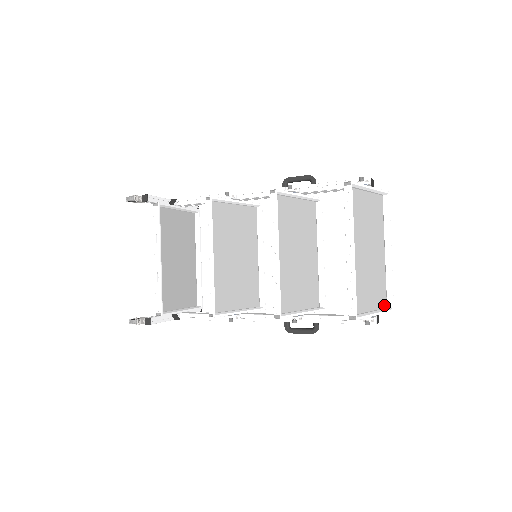
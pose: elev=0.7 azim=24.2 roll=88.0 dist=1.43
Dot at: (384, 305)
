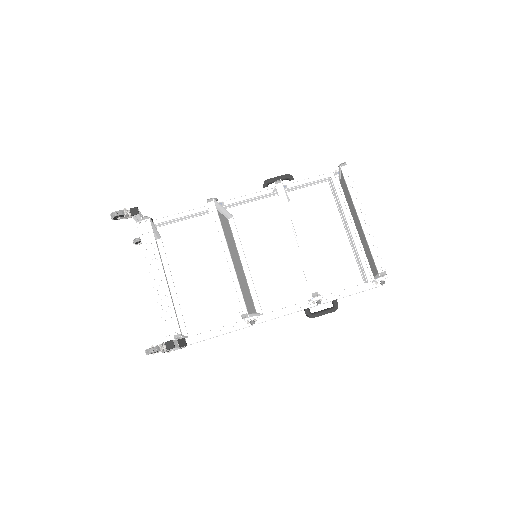
Dot at: occluded
